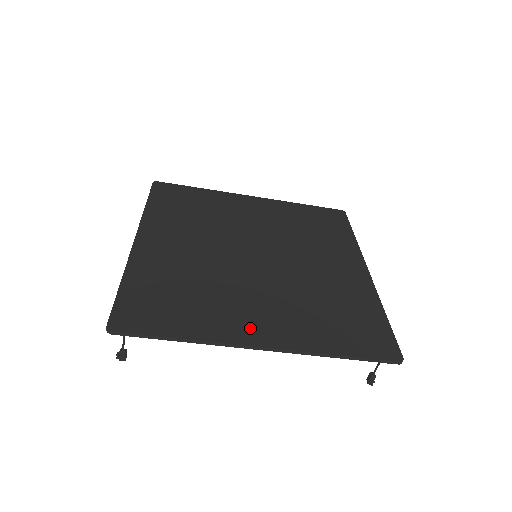
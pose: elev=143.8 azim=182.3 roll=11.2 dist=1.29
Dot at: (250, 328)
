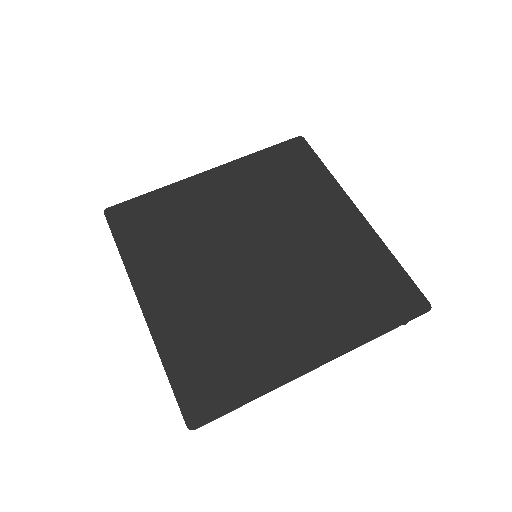
Dot at: (299, 351)
